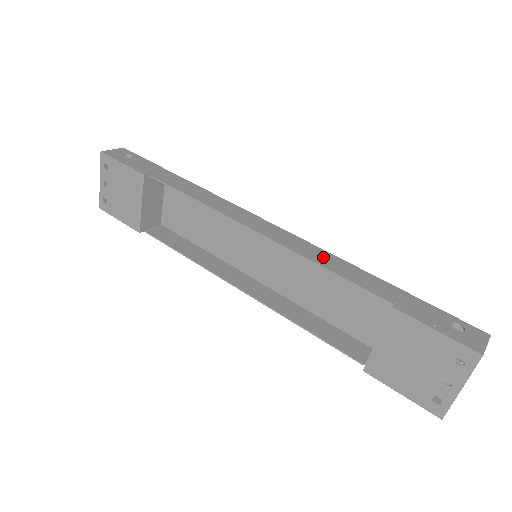
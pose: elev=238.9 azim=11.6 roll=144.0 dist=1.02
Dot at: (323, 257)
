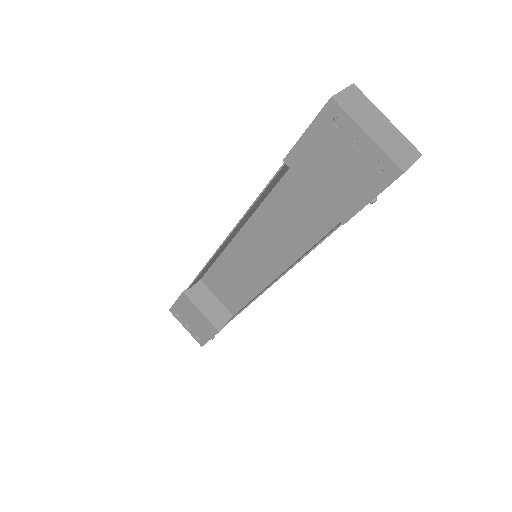
Dot at: (259, 200)
